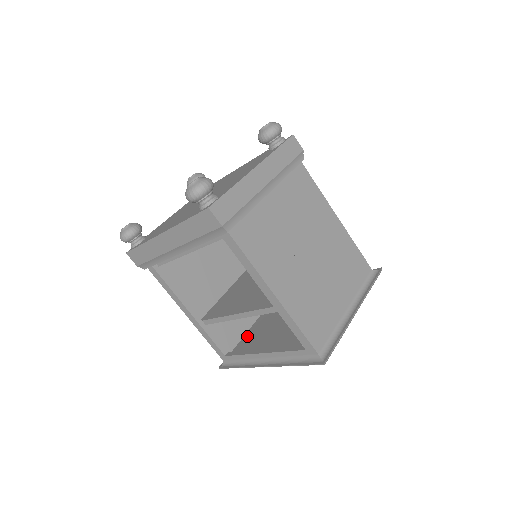
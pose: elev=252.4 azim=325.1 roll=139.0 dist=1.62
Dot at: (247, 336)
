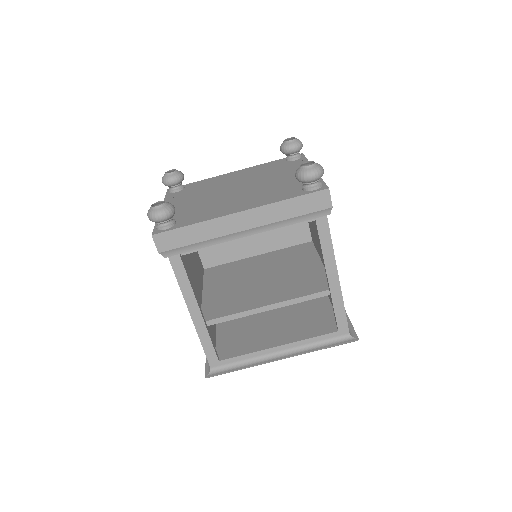
Dot at: (222, 343)
